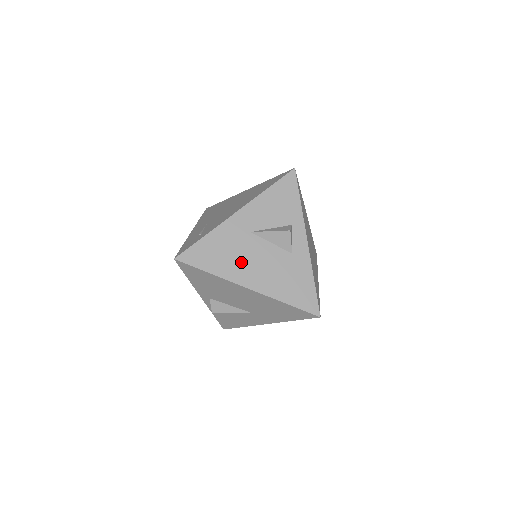
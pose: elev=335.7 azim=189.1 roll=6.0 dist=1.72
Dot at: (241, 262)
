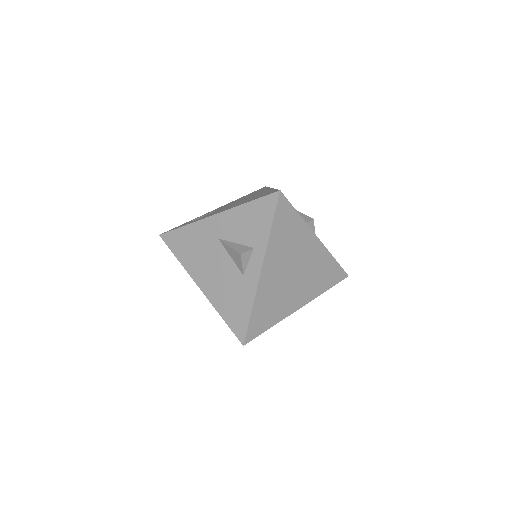
Dot at: (202, 262)
